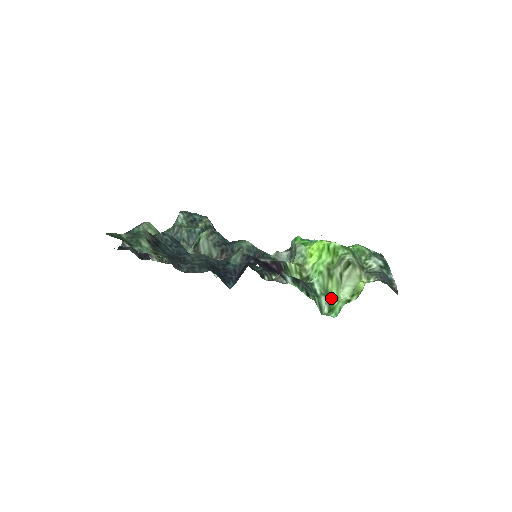
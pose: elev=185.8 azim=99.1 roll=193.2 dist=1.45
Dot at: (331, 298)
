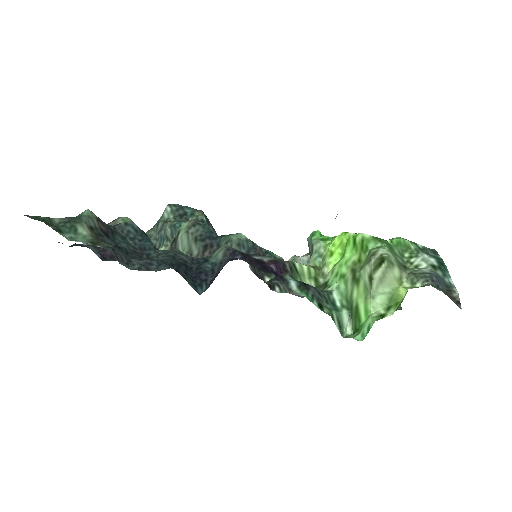
Dot at: (356, 312)
